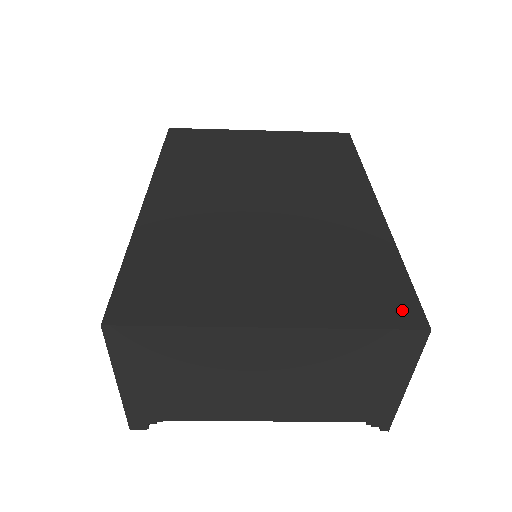
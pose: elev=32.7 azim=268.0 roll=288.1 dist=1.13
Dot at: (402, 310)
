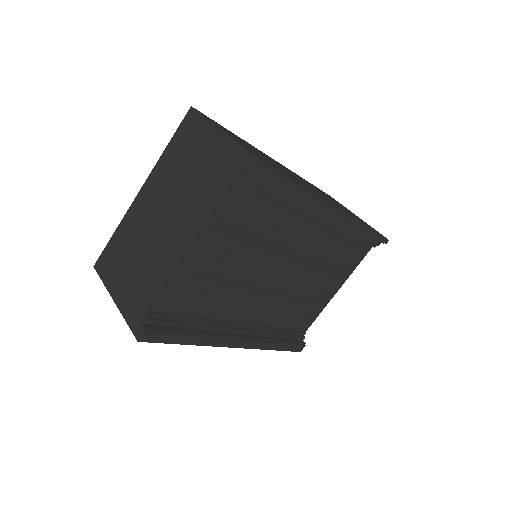
Dot at: occluded
